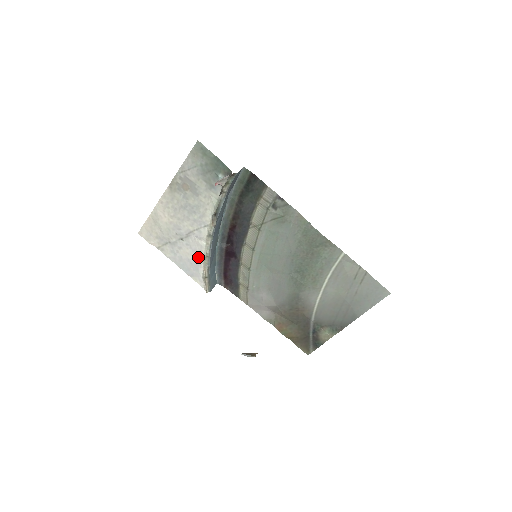
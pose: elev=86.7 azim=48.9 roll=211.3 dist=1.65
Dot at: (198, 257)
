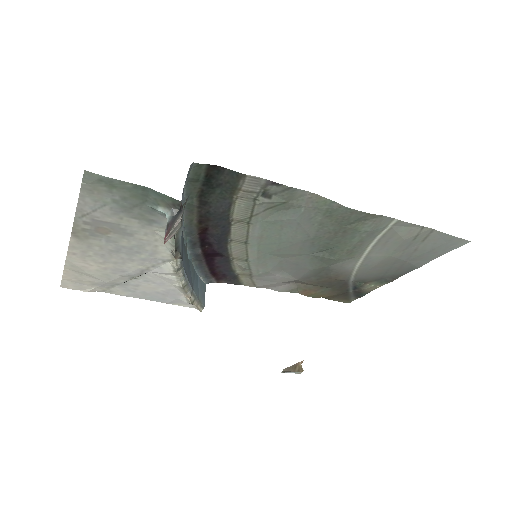
Dot at: (170, 288)
